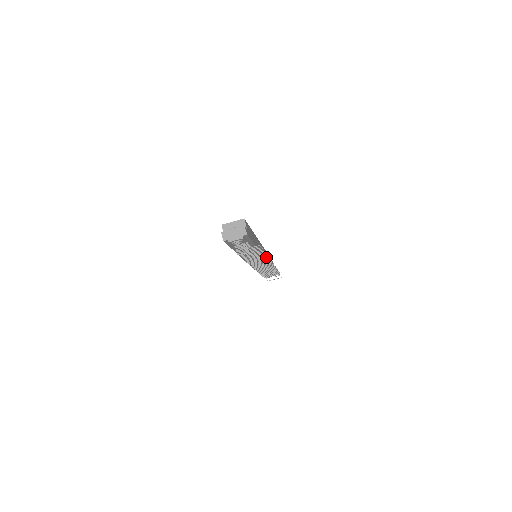
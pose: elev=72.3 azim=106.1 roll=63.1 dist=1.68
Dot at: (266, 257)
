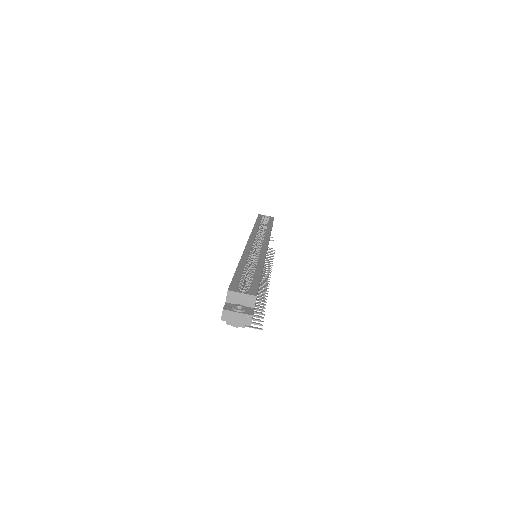
Dot at: (264, 301)
